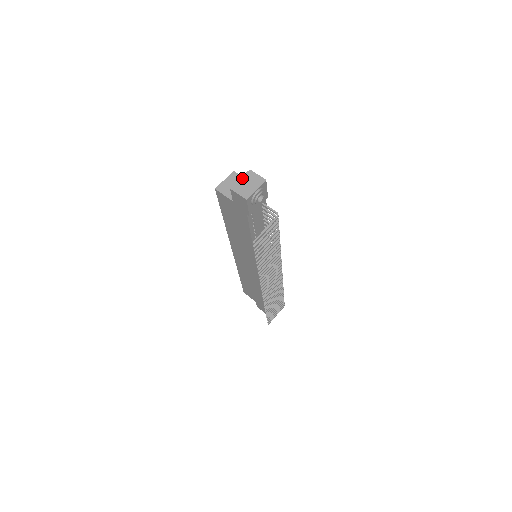
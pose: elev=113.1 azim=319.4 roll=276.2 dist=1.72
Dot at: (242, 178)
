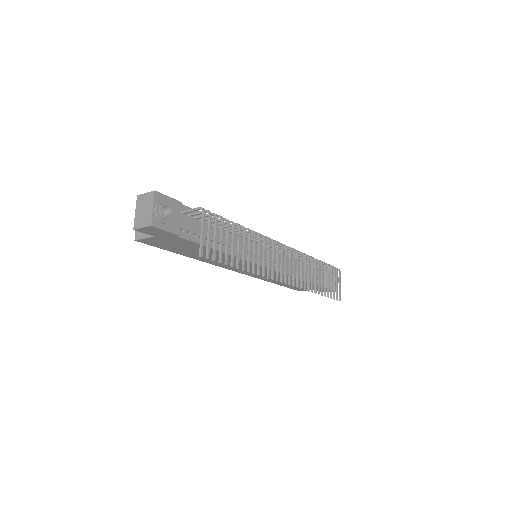
Dot at: (136, 210)
